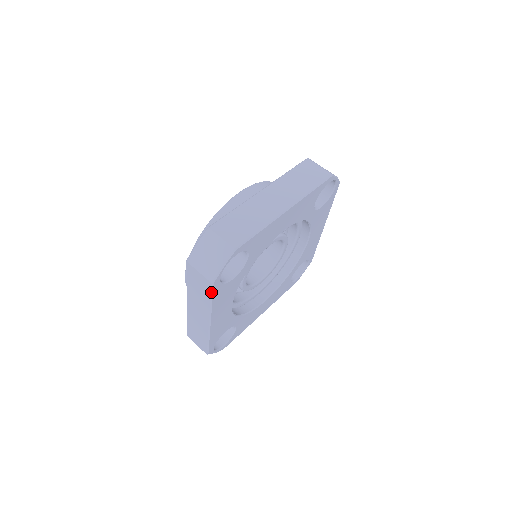
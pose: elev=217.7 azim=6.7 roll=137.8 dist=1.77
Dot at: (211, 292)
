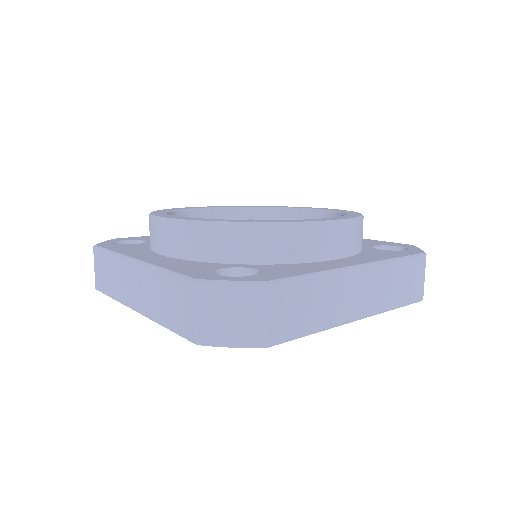
Dot at: (181, 335)
